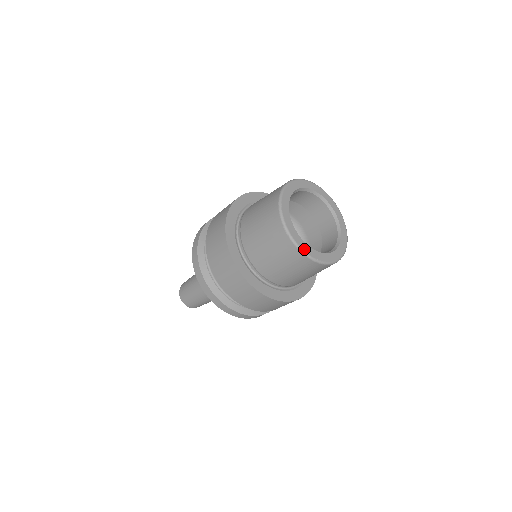
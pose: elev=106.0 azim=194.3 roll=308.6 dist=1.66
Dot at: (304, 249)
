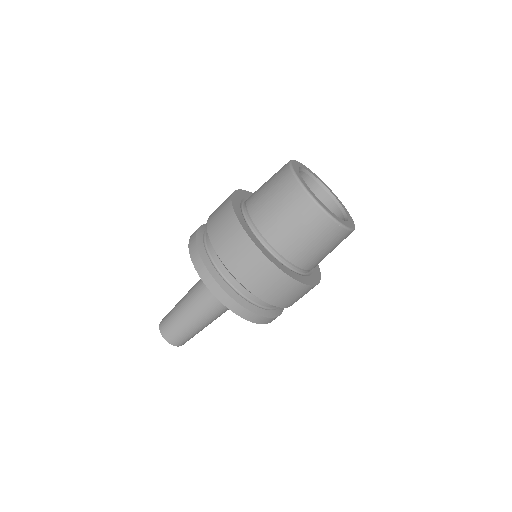
Dot at: (351, 227)
